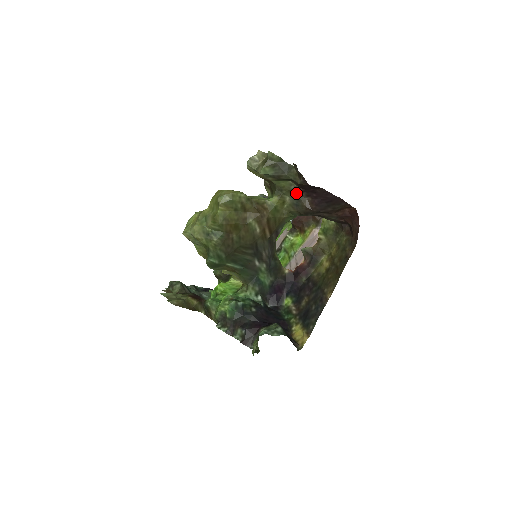
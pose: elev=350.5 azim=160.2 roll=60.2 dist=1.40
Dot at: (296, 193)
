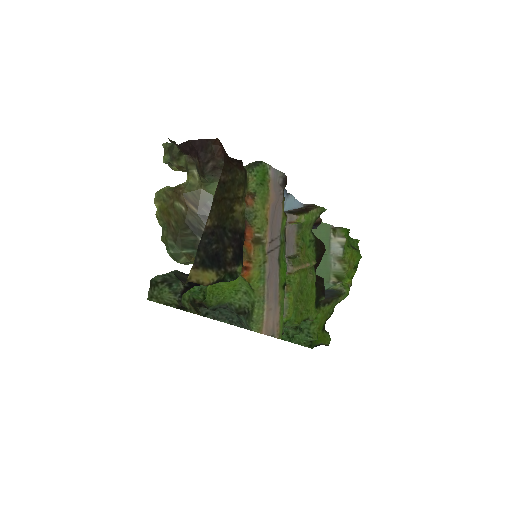
Dot at: (193, 162)
